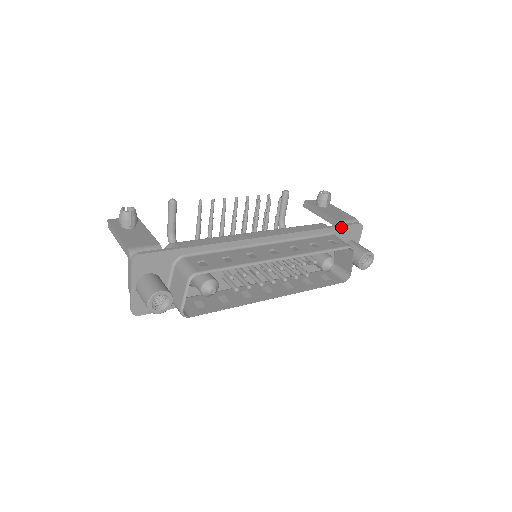
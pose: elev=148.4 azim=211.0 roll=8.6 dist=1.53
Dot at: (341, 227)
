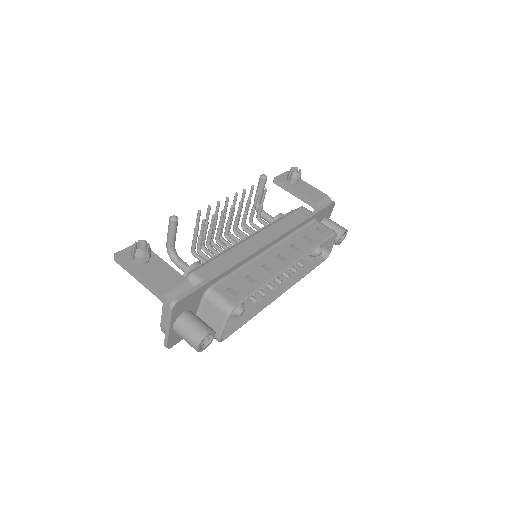
Dot at: (321, 211)
